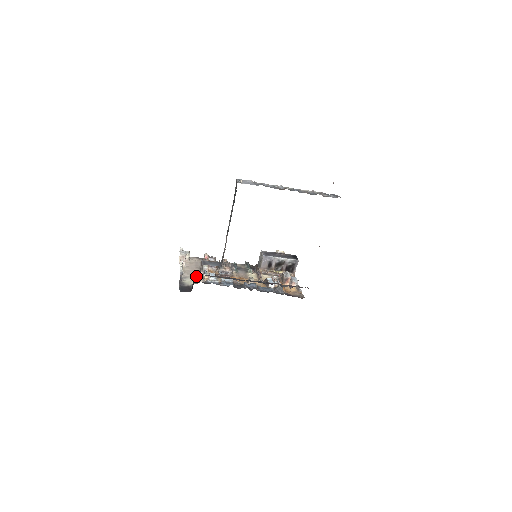
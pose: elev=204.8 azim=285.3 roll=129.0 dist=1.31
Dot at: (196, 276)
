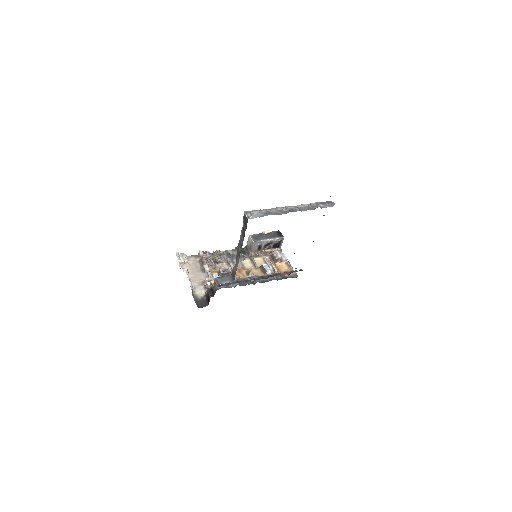
Dot at: (210, 291)
